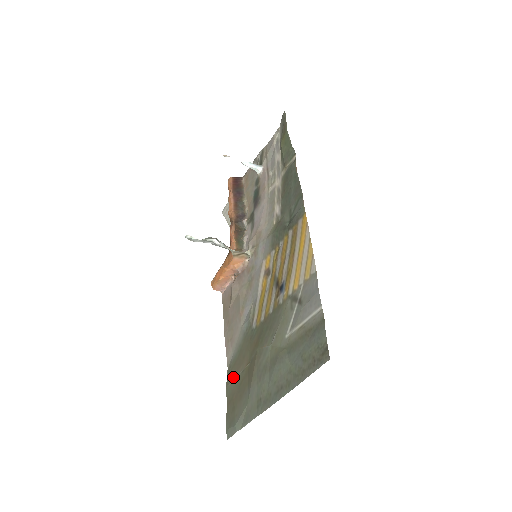
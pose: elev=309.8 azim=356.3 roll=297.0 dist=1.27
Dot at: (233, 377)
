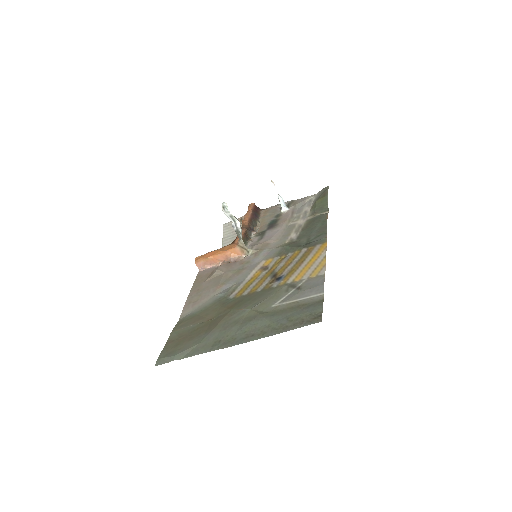
Dot at: (186, 325)
